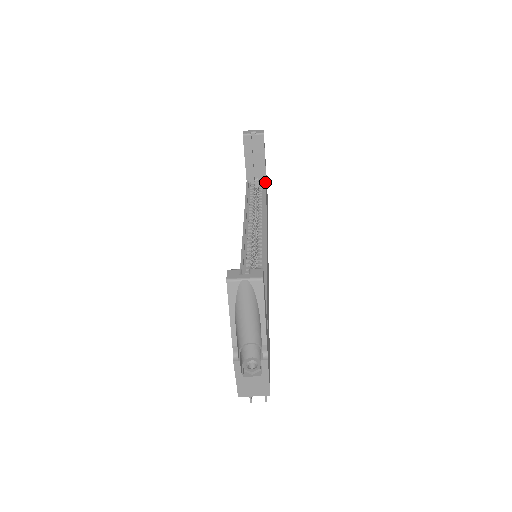
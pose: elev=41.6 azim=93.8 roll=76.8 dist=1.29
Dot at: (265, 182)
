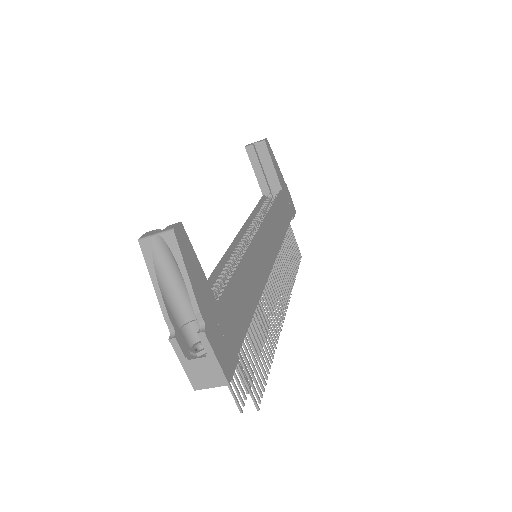
Dot at: (280, 191)
